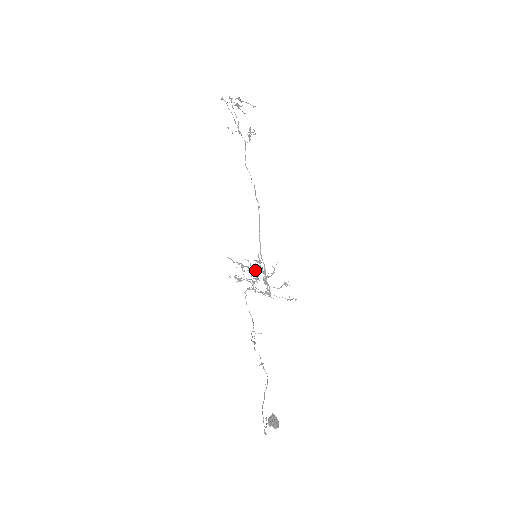
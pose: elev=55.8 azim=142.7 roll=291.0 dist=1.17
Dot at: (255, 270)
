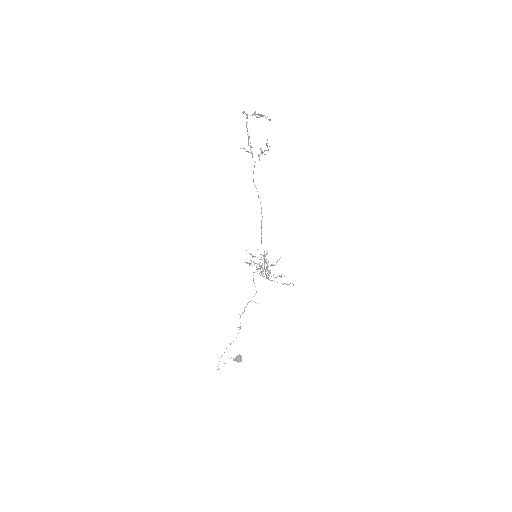
Dot at: occluded
